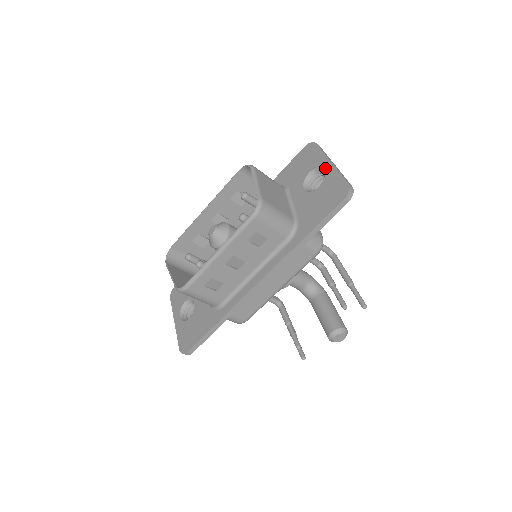
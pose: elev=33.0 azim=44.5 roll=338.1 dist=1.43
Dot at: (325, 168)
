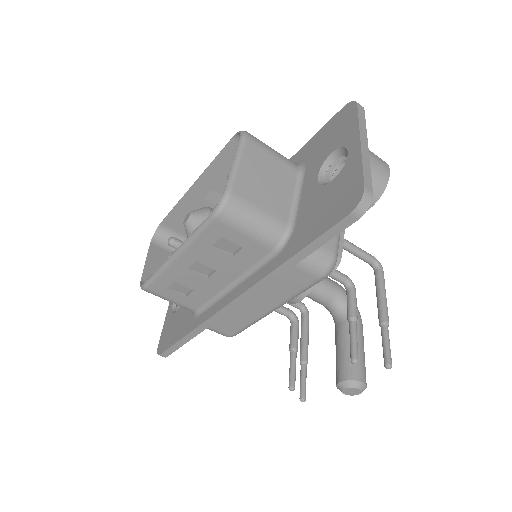
Dot at: (350, 150)
